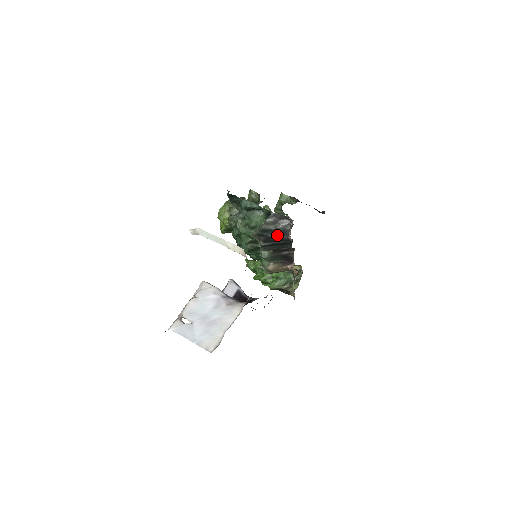
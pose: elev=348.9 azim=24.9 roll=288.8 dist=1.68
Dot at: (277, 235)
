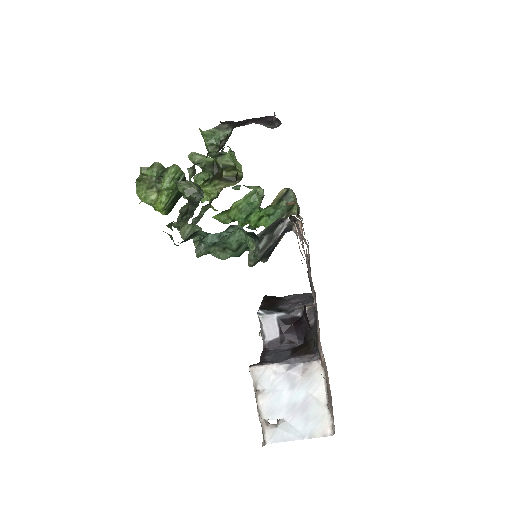
Dot at: (277, 240)
